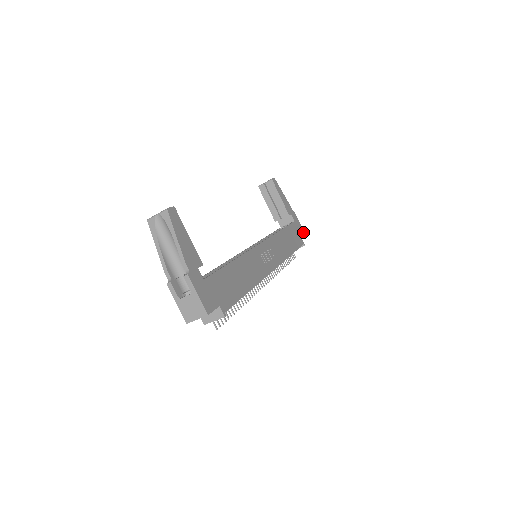
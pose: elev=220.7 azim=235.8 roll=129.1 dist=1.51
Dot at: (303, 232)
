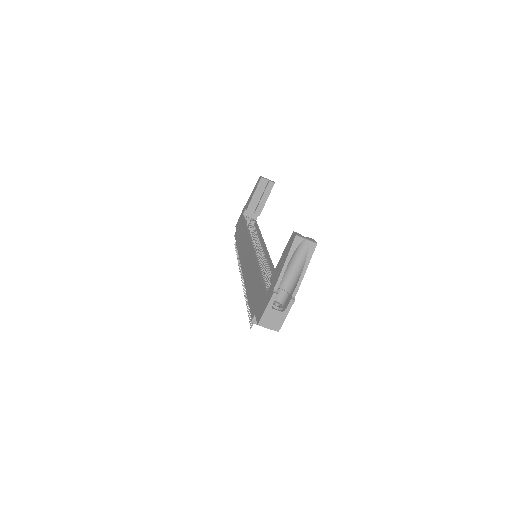
Dot at: occluded
